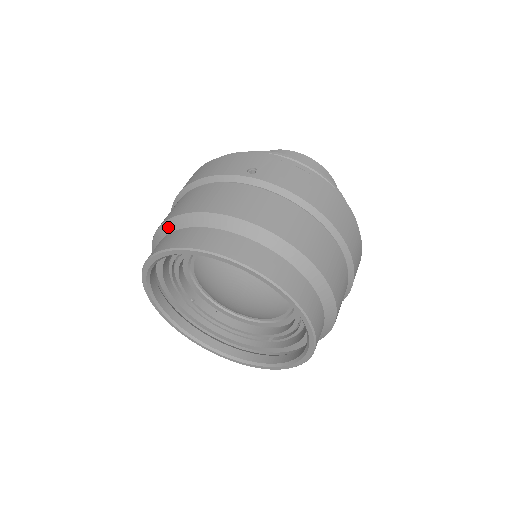
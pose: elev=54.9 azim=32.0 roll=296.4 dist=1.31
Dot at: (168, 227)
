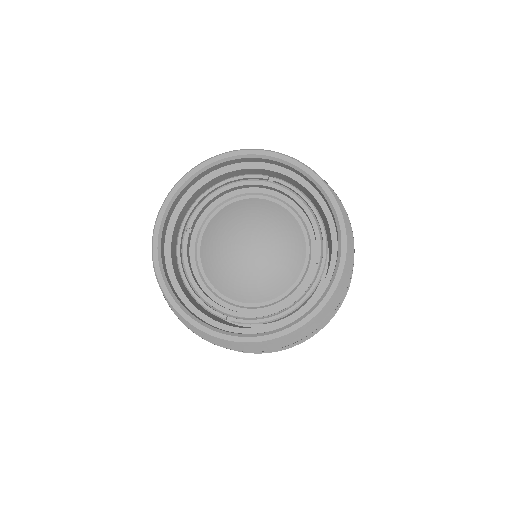
Dot at: occluded
